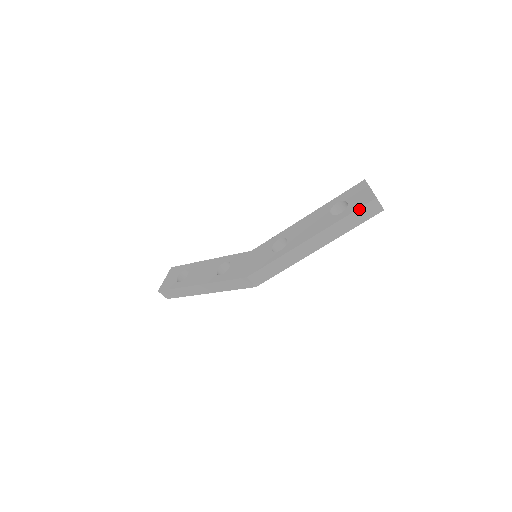
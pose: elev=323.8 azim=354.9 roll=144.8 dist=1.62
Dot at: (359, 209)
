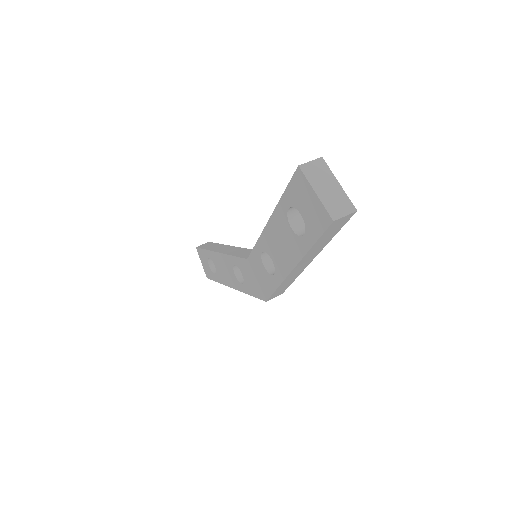
Dot at: (322, 235)
